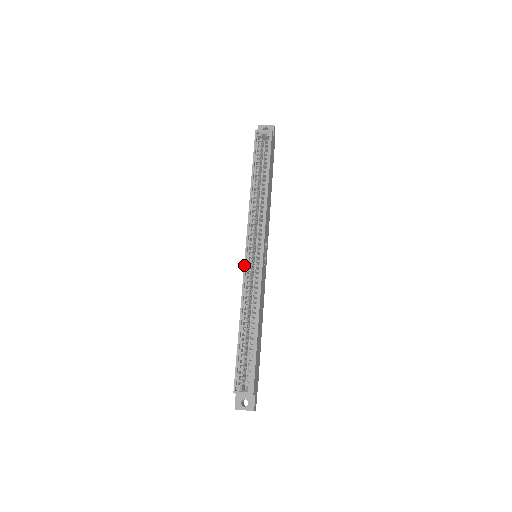
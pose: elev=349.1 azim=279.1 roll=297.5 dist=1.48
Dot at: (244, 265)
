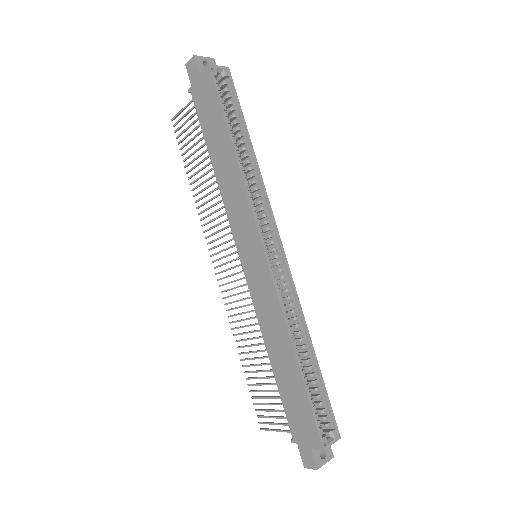
Dot at: (271, 273)
